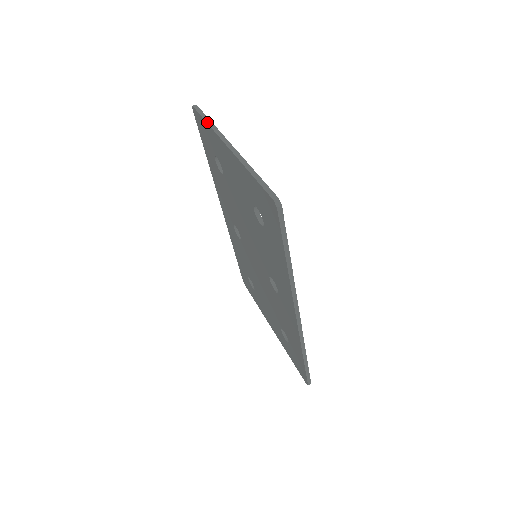
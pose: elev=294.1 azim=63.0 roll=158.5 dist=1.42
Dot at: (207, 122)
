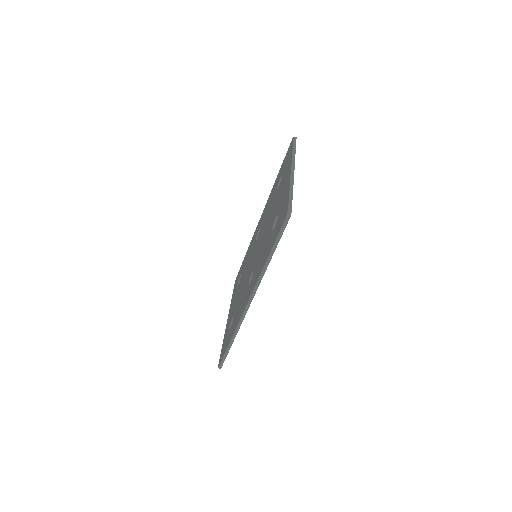
Dot at: (293, 150)
